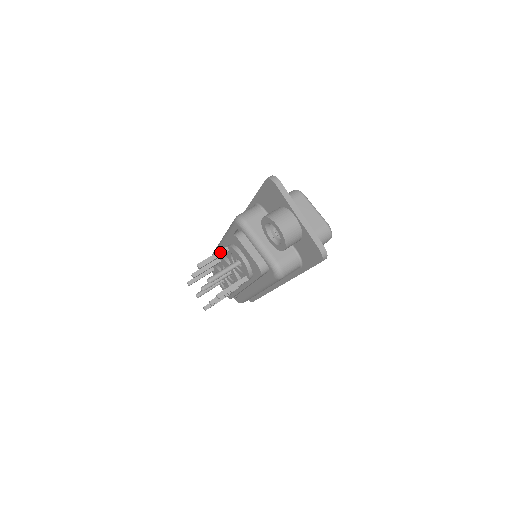
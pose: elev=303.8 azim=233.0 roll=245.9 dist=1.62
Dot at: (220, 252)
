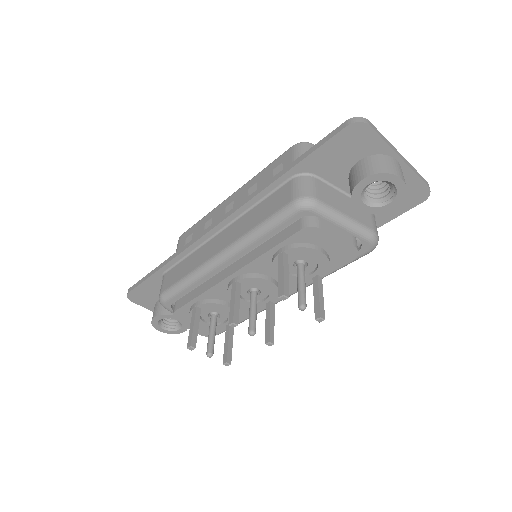
Dot at: (285, 263)
